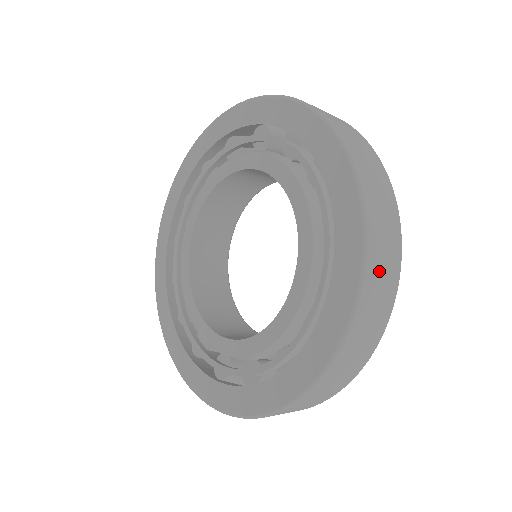
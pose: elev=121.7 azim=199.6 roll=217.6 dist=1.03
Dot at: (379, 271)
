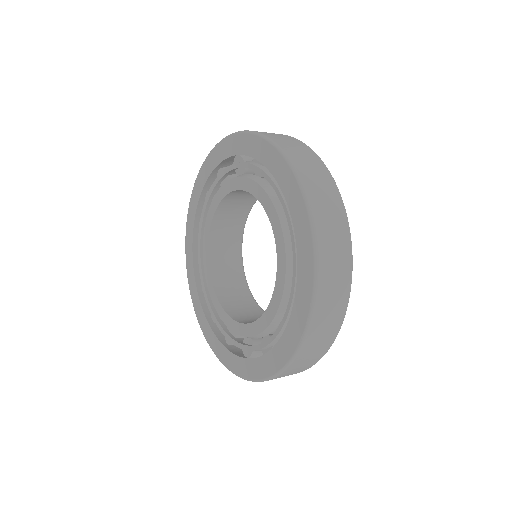
Dot at: (327, 305)
